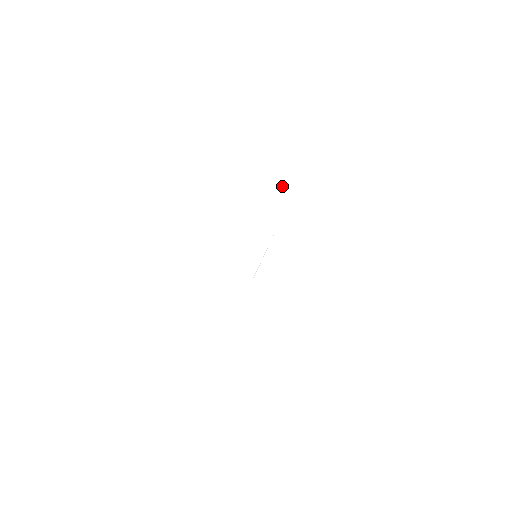
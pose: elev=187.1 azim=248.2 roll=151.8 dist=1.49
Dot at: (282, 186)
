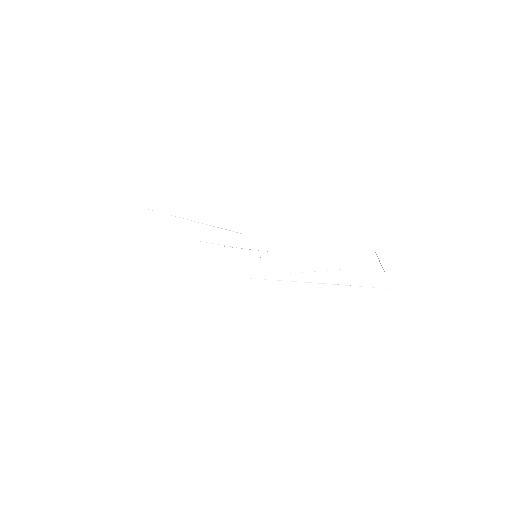
Dot at: (376, 254)
